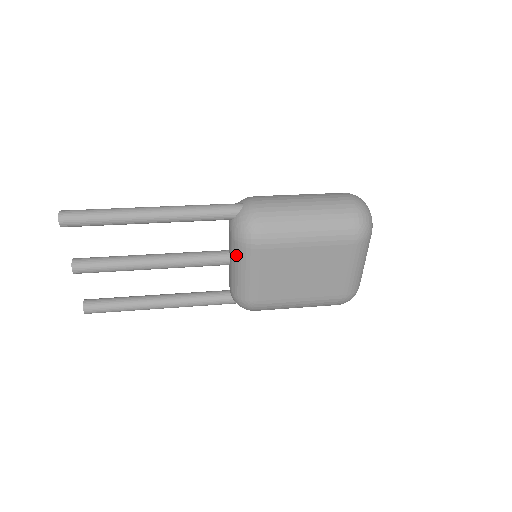
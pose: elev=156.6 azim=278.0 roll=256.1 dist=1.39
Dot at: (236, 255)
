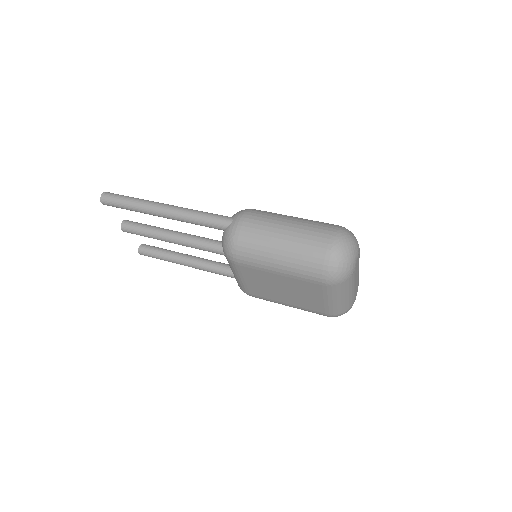
Dot at: occluded
